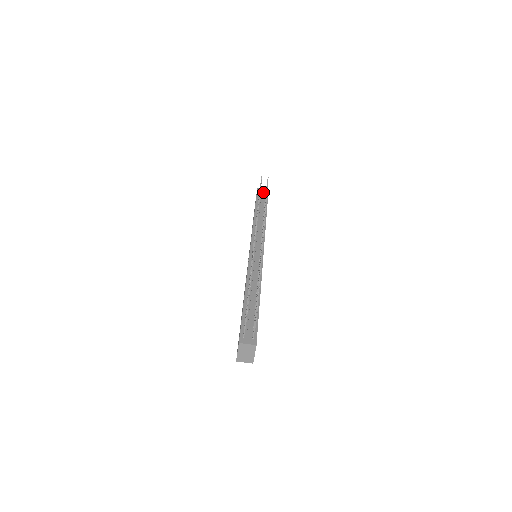
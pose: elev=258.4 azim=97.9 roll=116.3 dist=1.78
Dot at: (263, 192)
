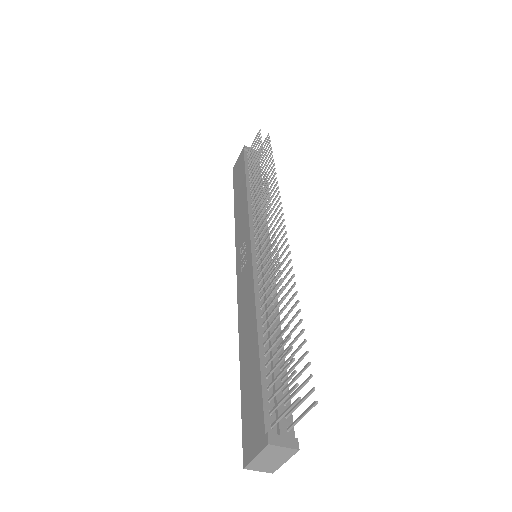
Dot at: occluded
